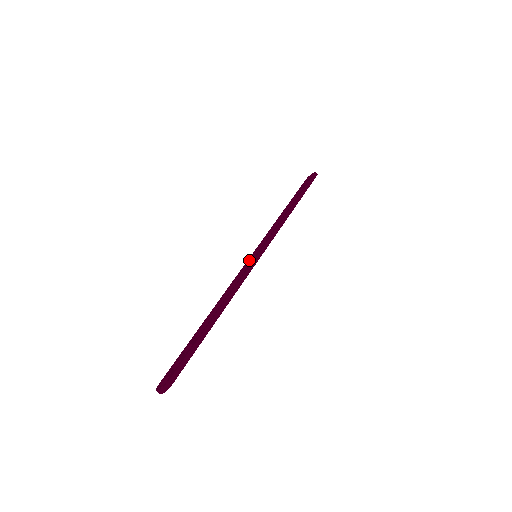
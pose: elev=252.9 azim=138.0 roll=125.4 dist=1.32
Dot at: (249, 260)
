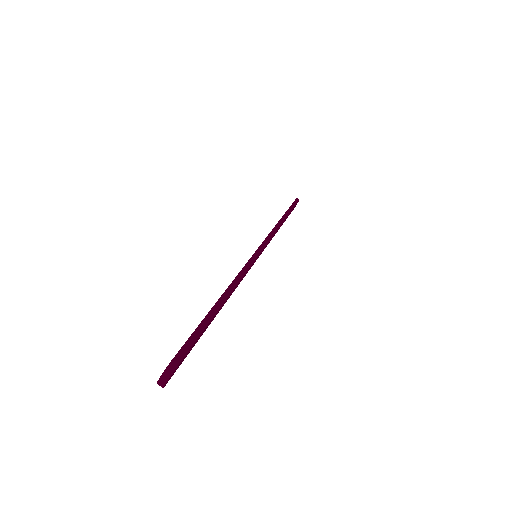
Dot at: occluded
